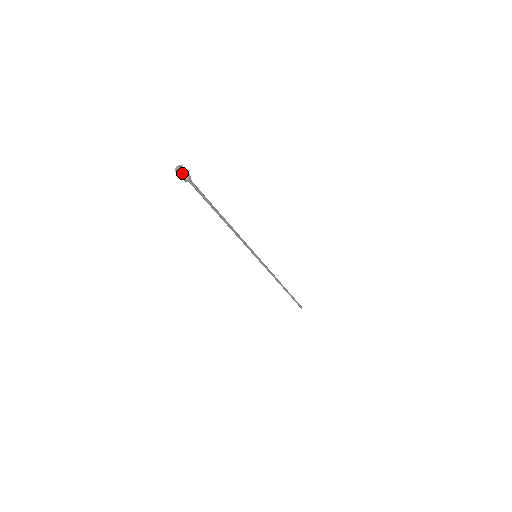
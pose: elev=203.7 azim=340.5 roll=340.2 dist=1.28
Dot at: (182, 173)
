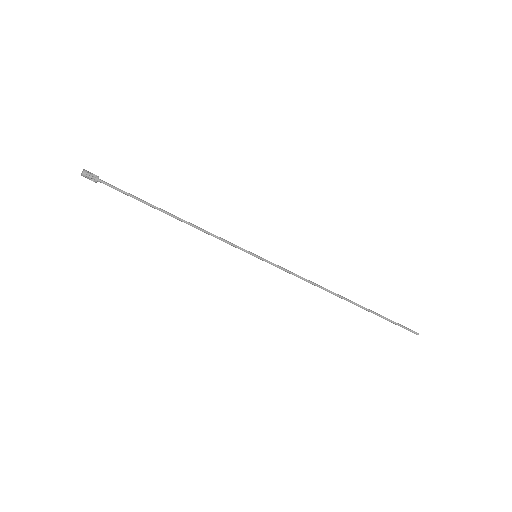
Dot at: (84, 176)
